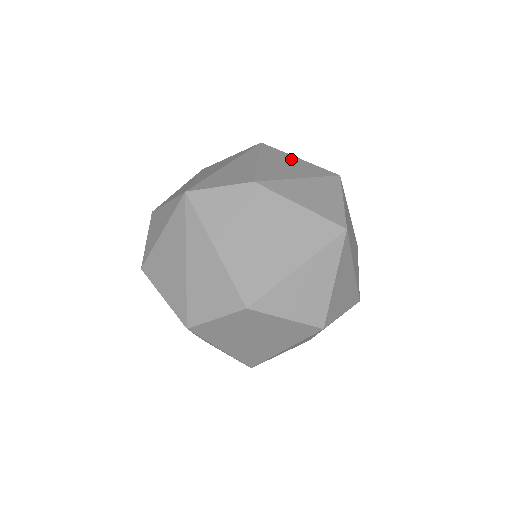
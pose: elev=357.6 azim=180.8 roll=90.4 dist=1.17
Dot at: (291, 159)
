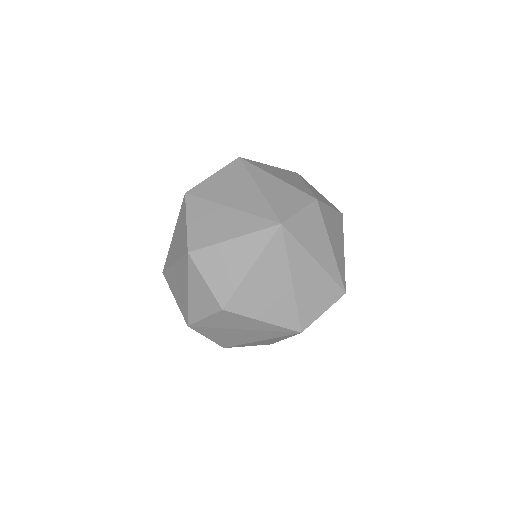
Dot at: (272, 168)
